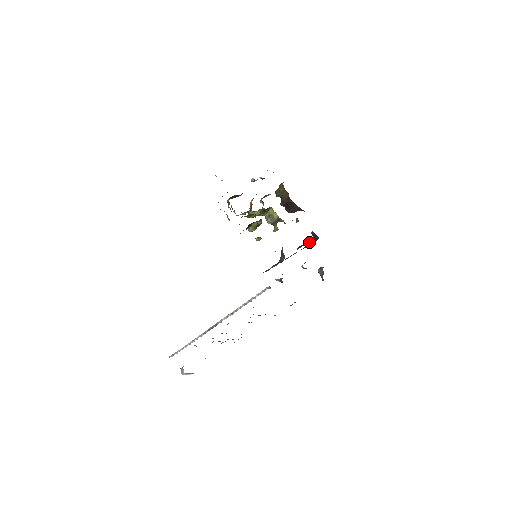
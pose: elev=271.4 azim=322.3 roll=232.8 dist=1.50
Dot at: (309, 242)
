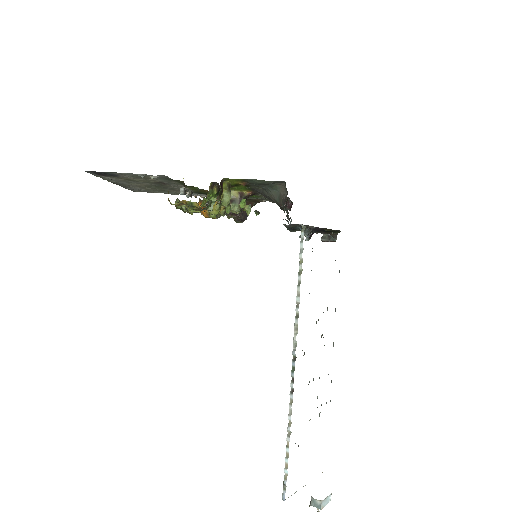
Dot at: occluded
